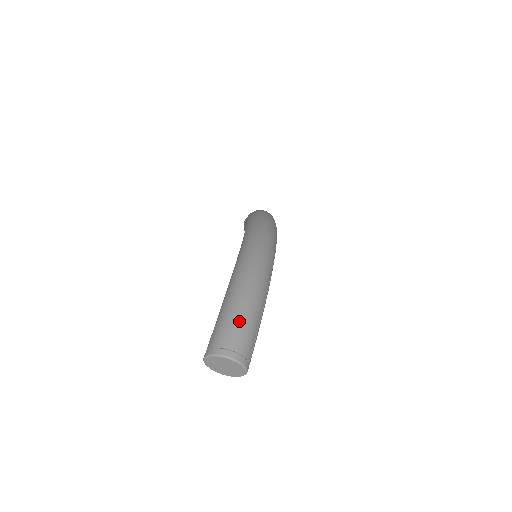
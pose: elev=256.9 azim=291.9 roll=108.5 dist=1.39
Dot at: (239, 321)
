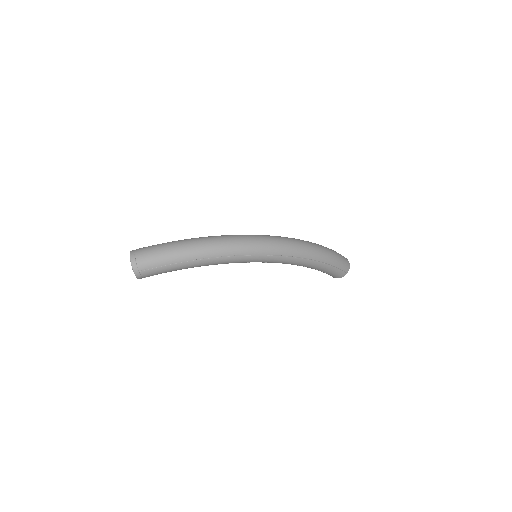
Dot at: (157, 250)
